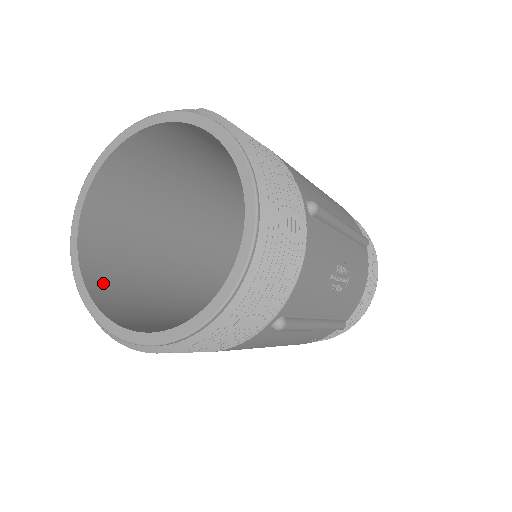
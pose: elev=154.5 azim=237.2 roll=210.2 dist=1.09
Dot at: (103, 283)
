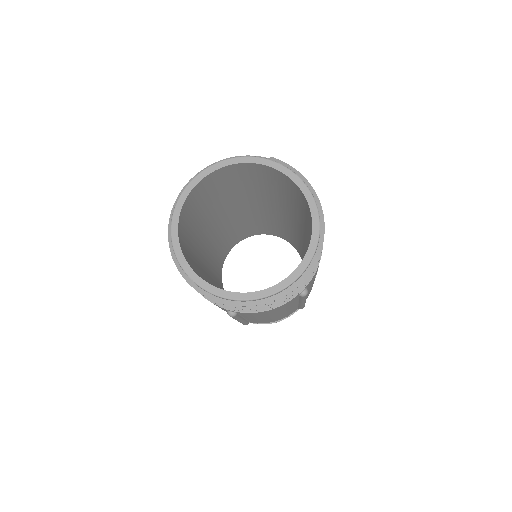
Dot at: (191, 265)
